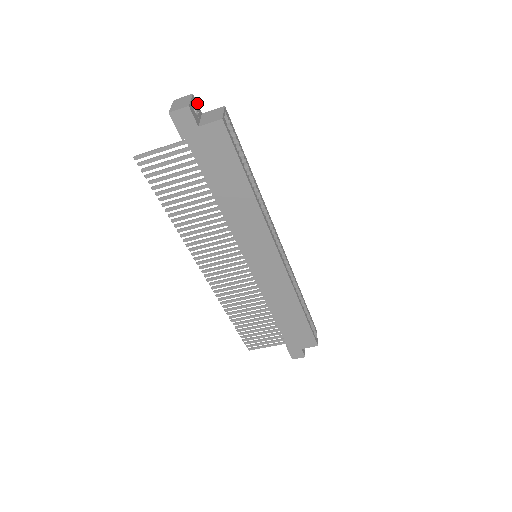
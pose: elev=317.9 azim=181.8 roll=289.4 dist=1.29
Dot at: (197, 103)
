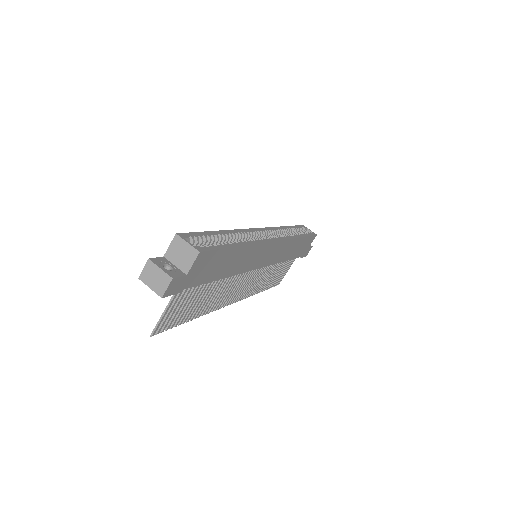
Dot at: (155, 258)
